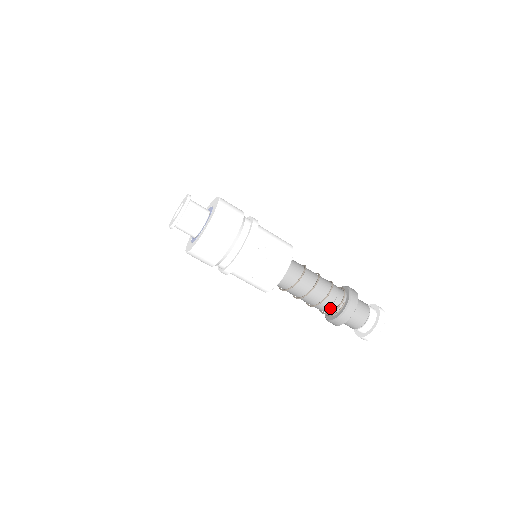
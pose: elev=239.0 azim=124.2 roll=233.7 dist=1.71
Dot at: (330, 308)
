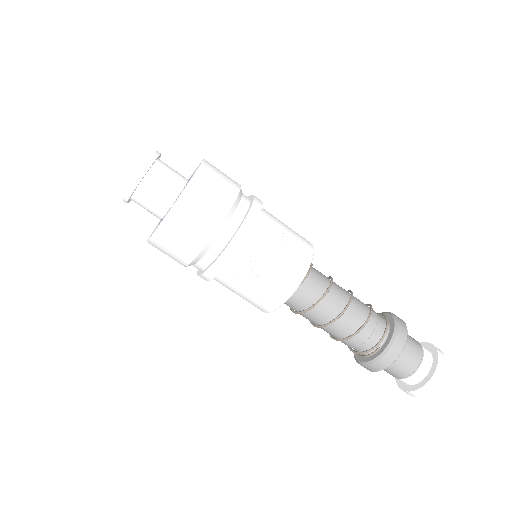
Dot at: (356, 348)
